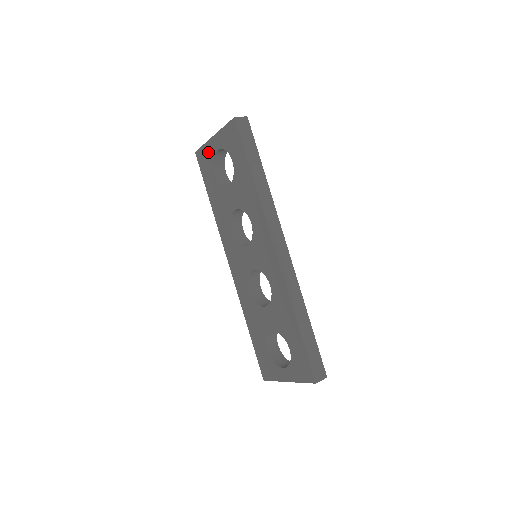
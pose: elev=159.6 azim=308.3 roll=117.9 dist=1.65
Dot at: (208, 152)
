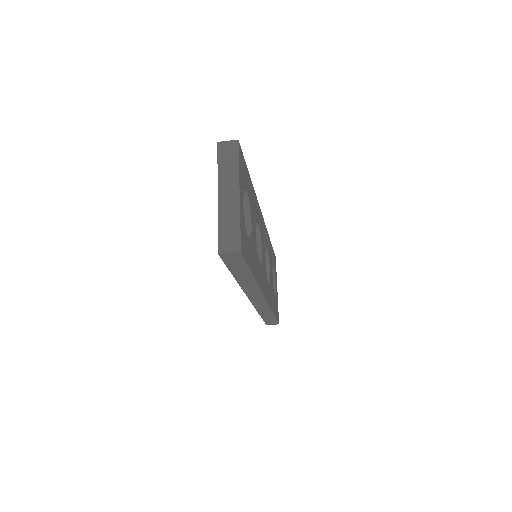
Dot at: occluded
